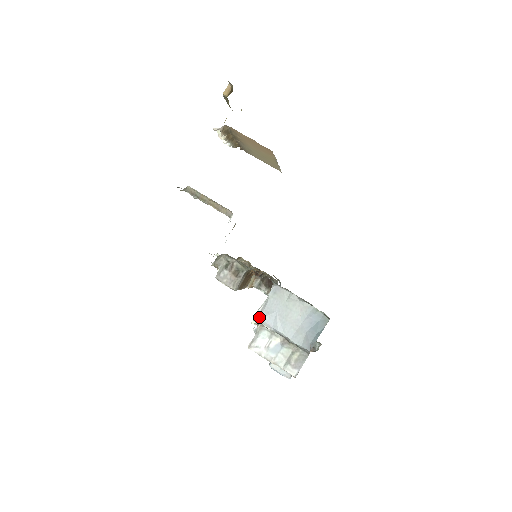
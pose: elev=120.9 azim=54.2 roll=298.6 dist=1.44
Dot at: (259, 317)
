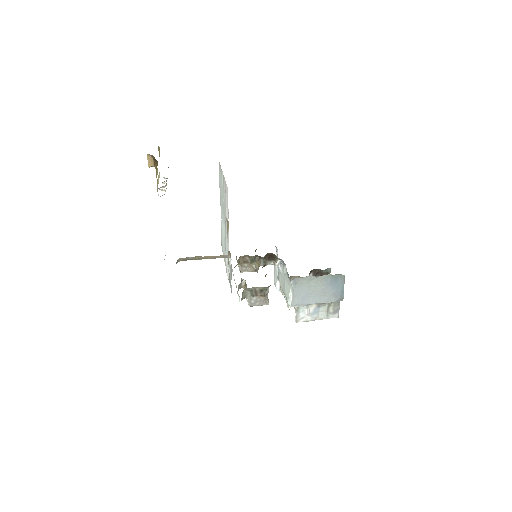
Dot at: (294, 304)
